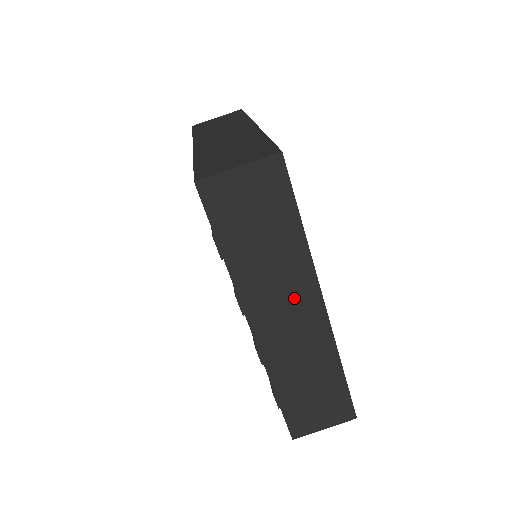
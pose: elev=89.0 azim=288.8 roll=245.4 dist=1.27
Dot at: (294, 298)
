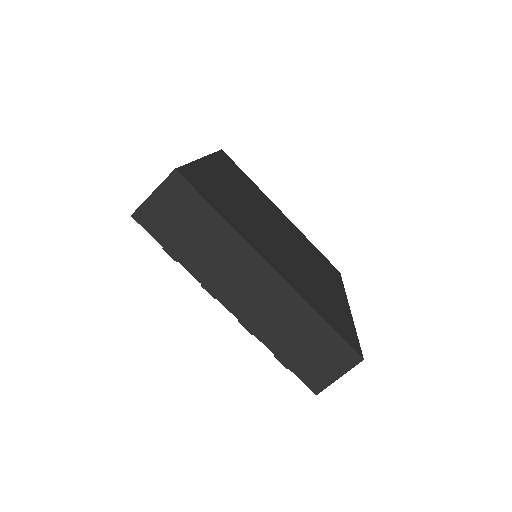
Dot at: (245, 272)
